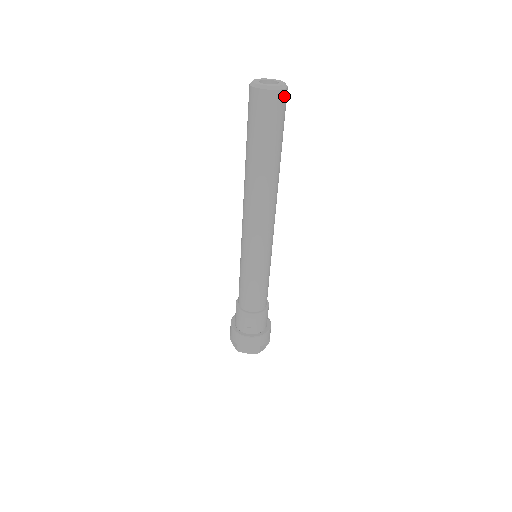
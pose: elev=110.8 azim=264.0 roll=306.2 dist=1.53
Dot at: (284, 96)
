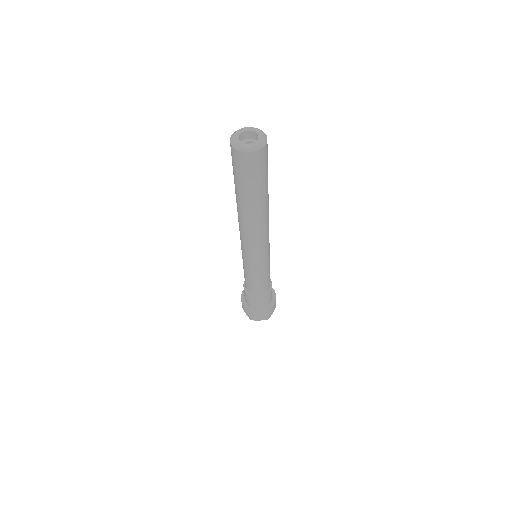
Dot at: (265, 150)
